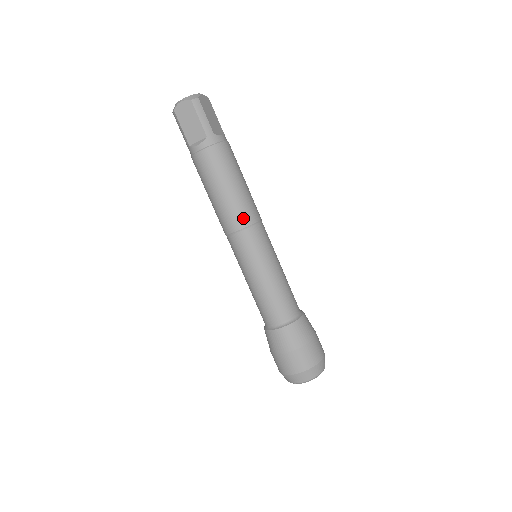
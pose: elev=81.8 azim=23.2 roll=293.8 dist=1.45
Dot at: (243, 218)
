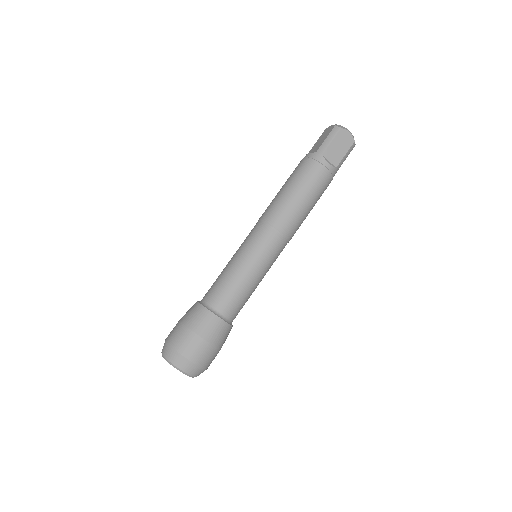
Dot at: (293, 231)
